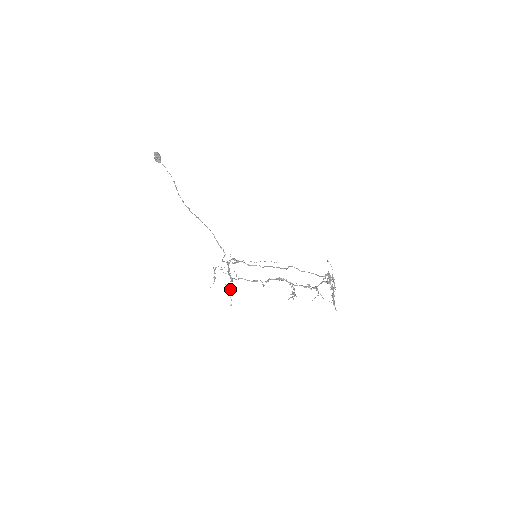
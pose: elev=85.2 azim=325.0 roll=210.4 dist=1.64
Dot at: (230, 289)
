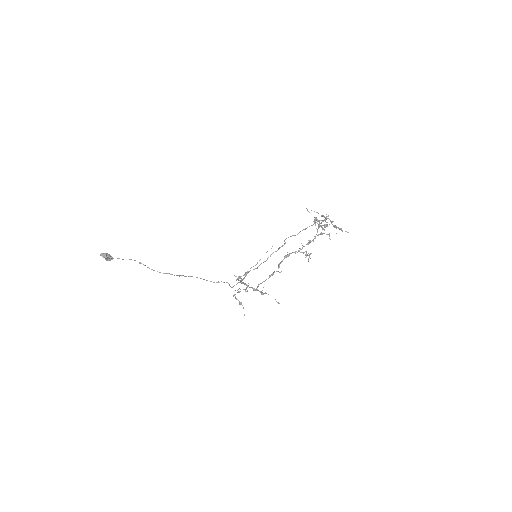
Dot at: occluded
